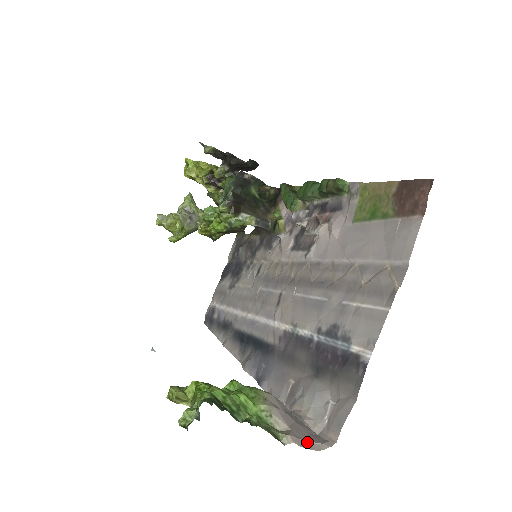
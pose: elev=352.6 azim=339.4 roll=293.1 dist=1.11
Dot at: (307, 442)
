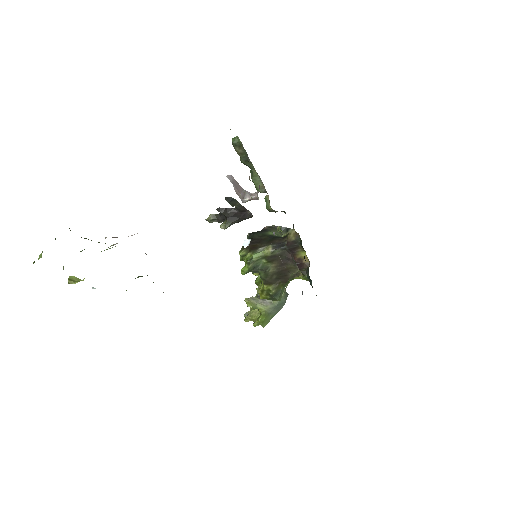
Dot at: occluded
